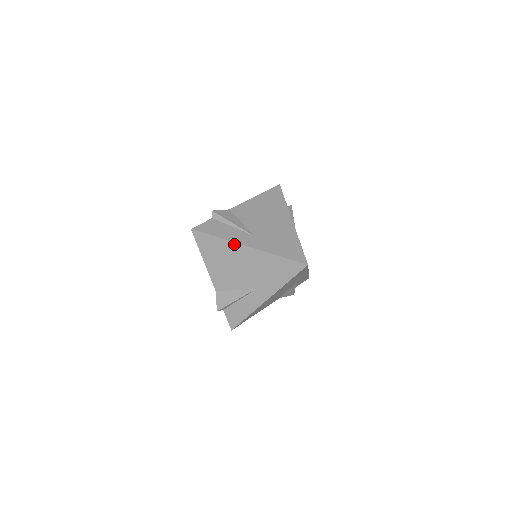
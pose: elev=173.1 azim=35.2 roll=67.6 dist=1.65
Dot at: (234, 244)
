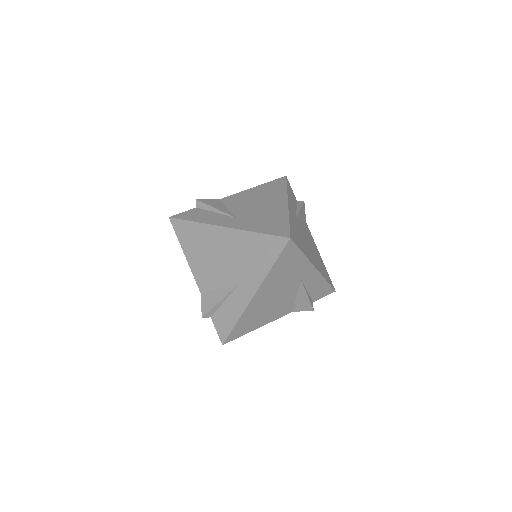
Dot at: (210, 227)
